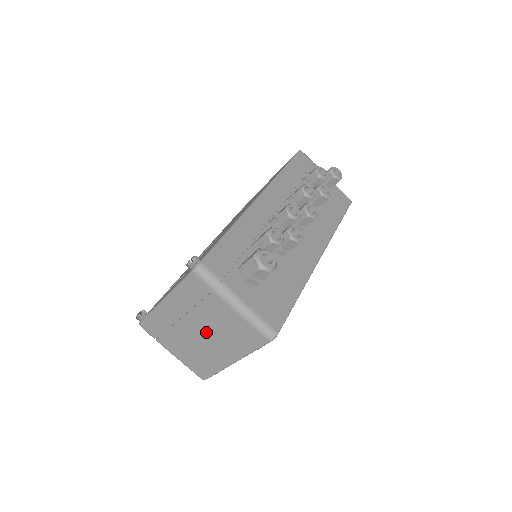
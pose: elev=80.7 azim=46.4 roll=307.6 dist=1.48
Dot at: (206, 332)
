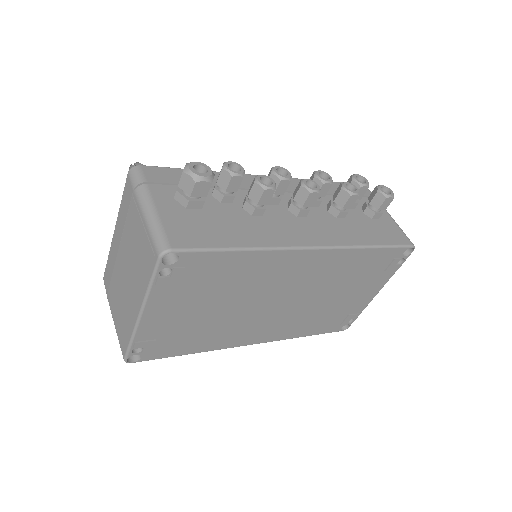
Dot at: (128, 264)
